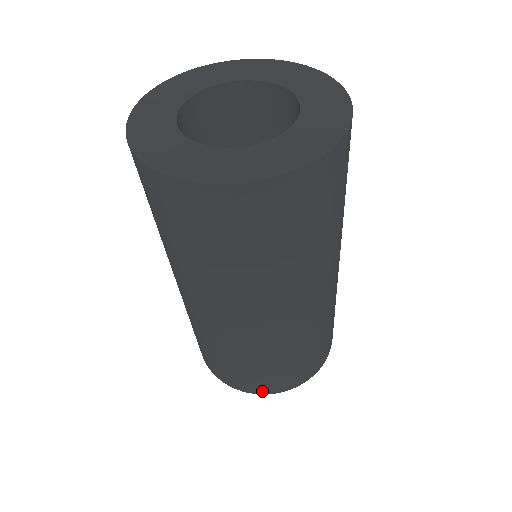
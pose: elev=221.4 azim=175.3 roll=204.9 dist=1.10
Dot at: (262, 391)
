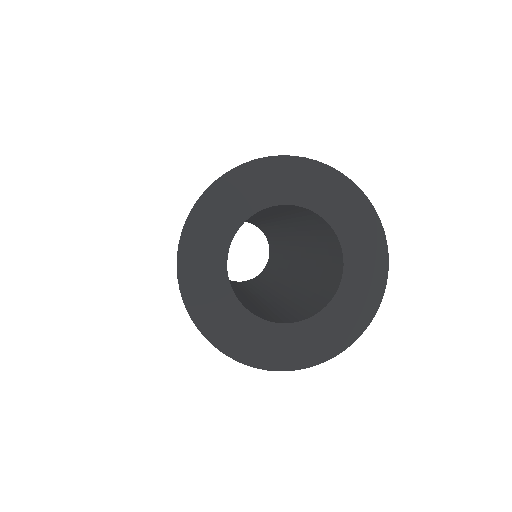
Dot at: occluded
